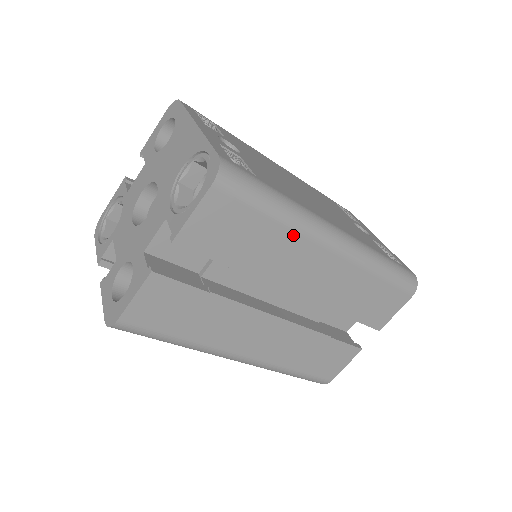
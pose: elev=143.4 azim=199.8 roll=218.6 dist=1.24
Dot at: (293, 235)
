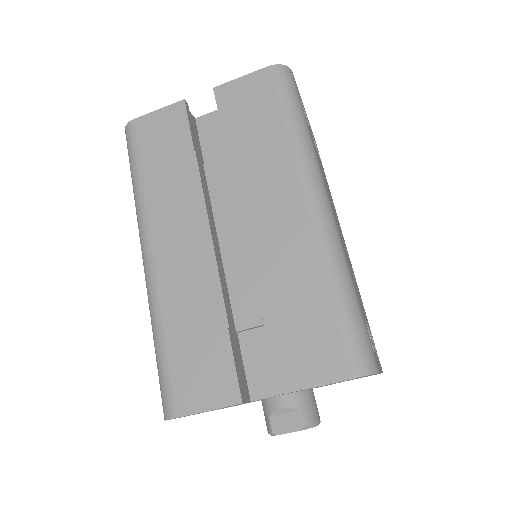
Dot at: (287, 153)
